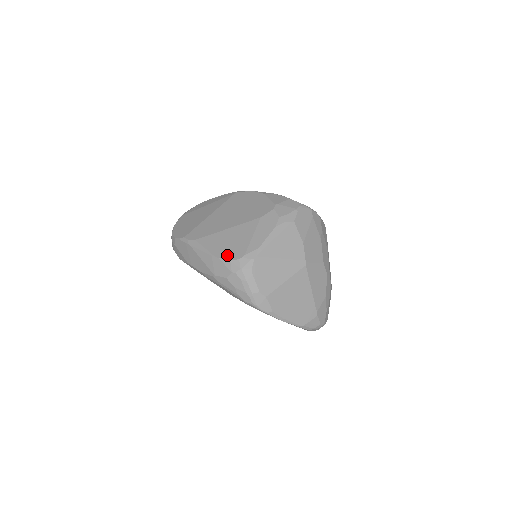
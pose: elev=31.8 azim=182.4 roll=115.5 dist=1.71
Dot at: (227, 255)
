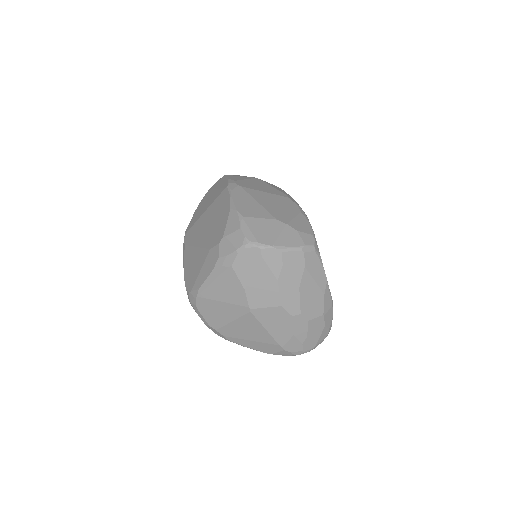
Dot at: (187, 281)
